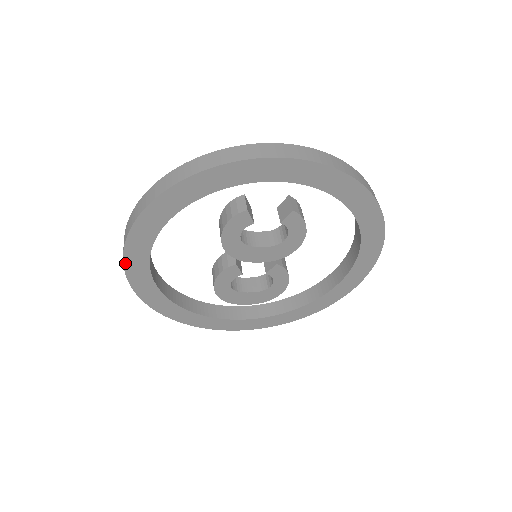
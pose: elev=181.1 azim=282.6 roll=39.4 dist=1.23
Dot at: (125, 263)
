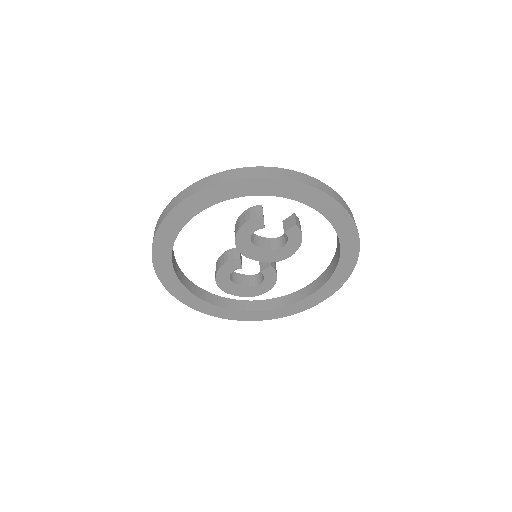
Dot at: (156, 237)
